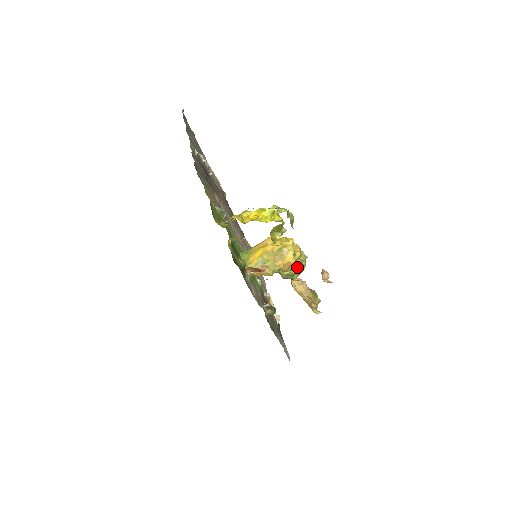
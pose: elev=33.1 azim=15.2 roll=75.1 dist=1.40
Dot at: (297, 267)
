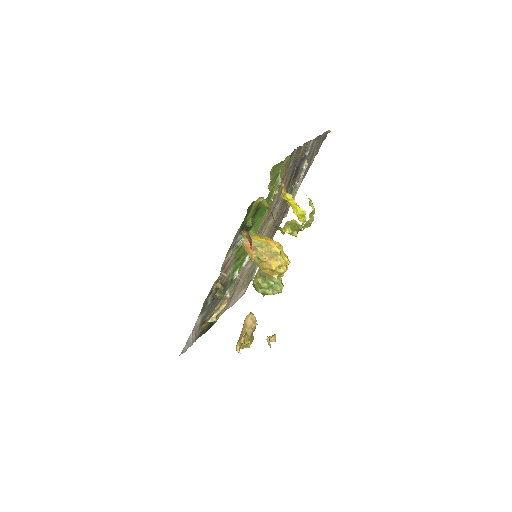
Dot at: (269, 288)
